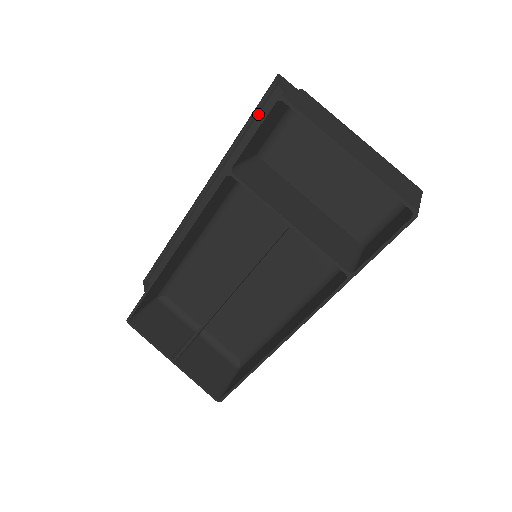
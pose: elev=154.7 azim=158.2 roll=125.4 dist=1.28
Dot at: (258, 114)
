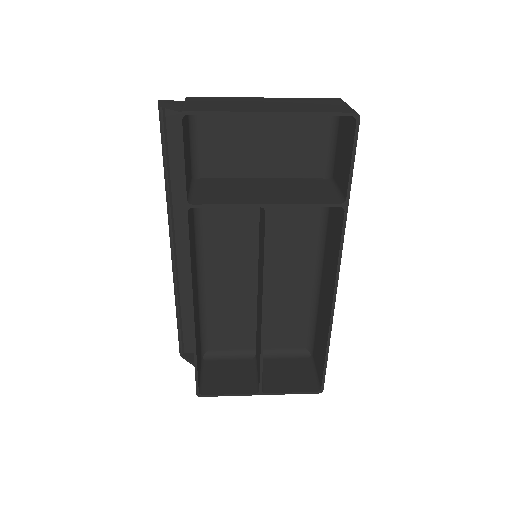
Dot at: (167, 145)
